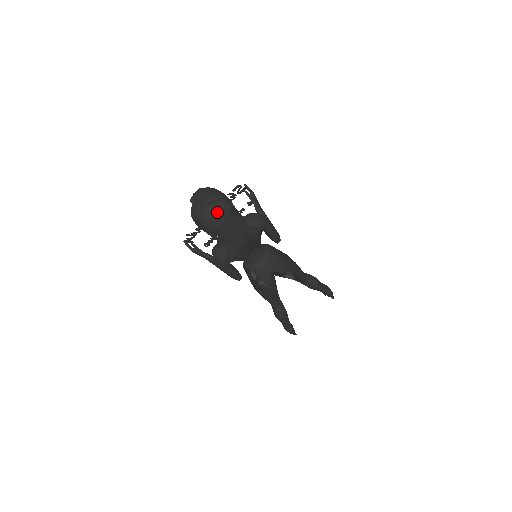
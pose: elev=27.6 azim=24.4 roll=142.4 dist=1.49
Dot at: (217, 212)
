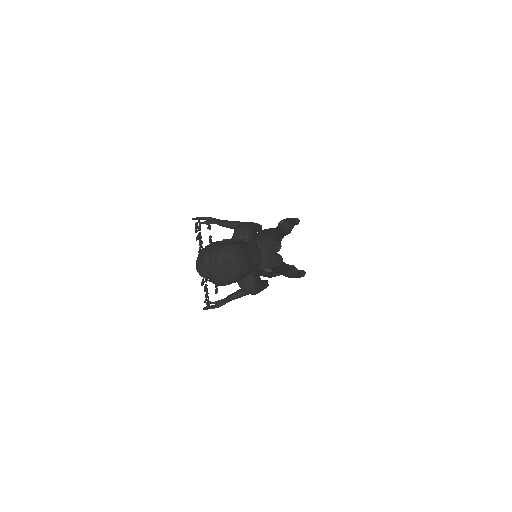
Dot at: (238, 259)
